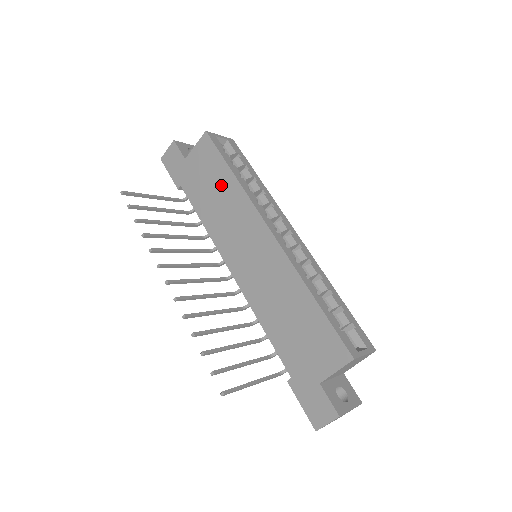
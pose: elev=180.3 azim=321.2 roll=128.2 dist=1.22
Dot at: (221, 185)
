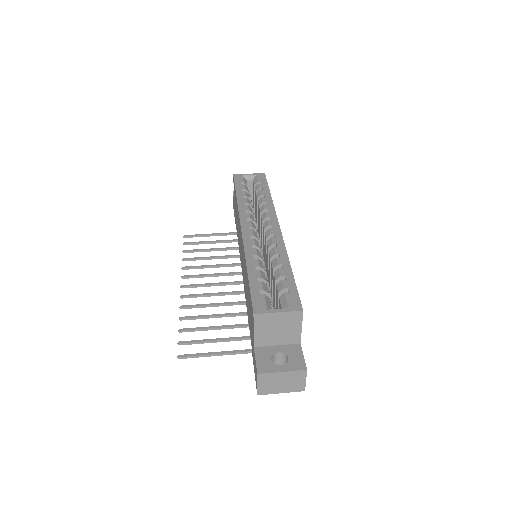
Dot at: (236, 209)
